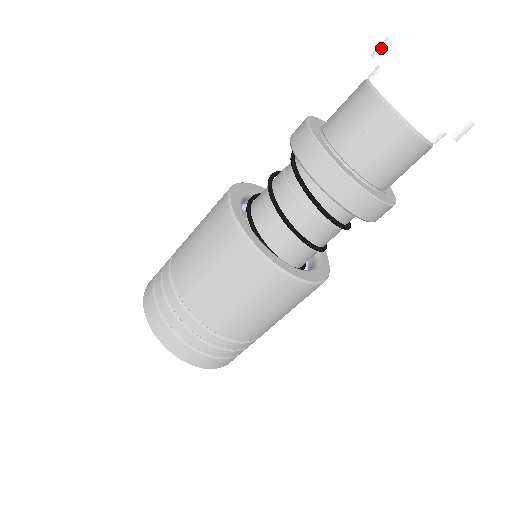
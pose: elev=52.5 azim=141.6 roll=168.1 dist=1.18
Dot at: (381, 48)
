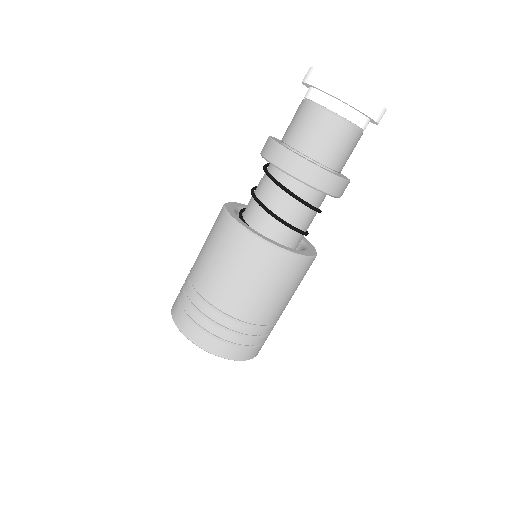
Dot at: occluded
